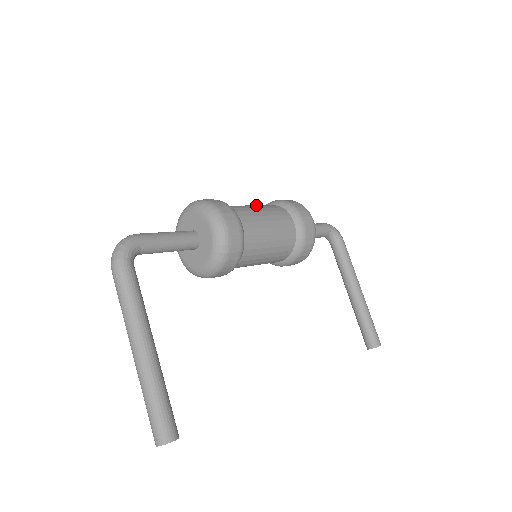
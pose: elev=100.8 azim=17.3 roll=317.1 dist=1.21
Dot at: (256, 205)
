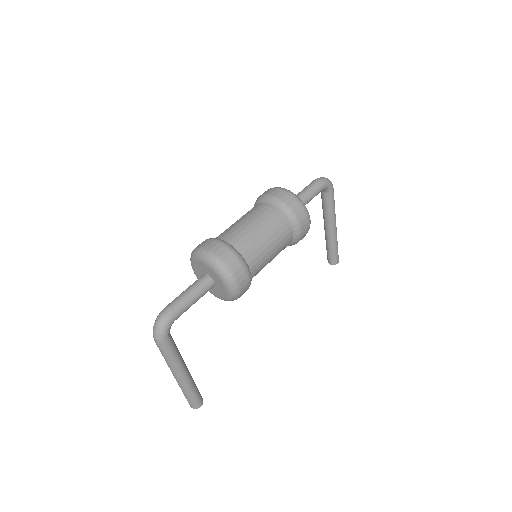
Dot at: (262, 222)
